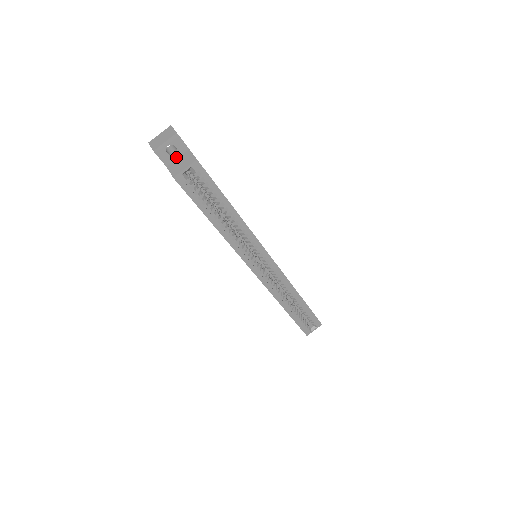
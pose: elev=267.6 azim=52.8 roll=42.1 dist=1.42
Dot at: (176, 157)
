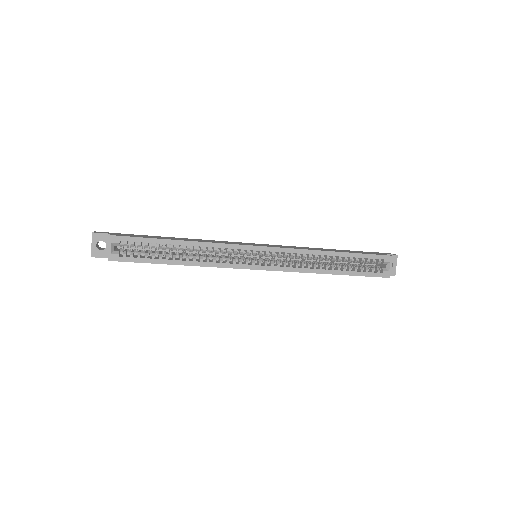
Dot at: occluded
